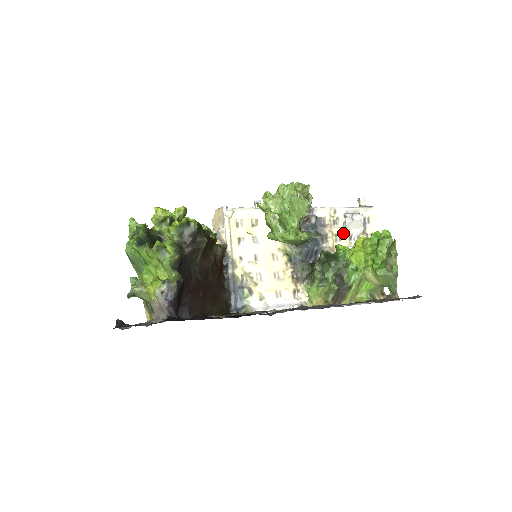
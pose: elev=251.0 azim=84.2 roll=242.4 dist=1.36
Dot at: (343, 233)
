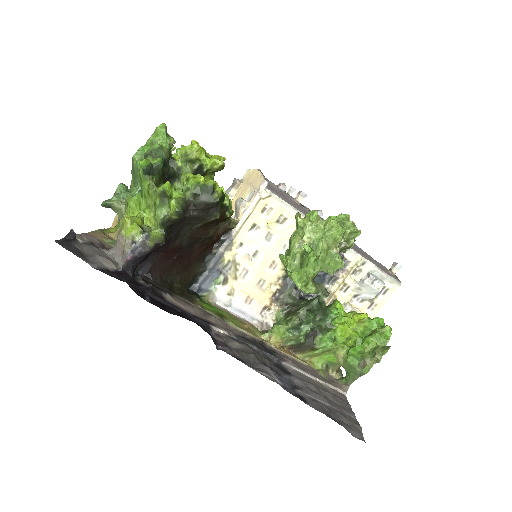
Dot at: (353, 287)
